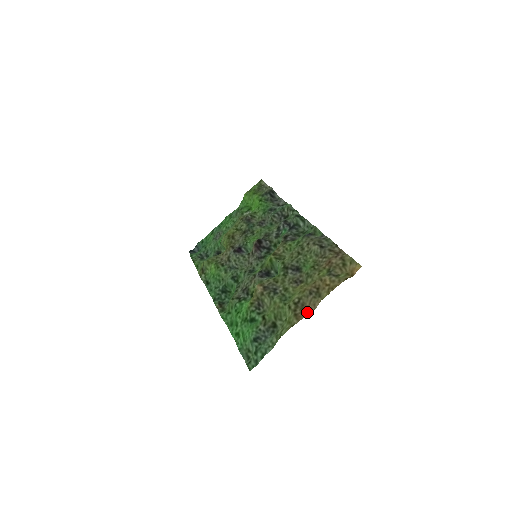
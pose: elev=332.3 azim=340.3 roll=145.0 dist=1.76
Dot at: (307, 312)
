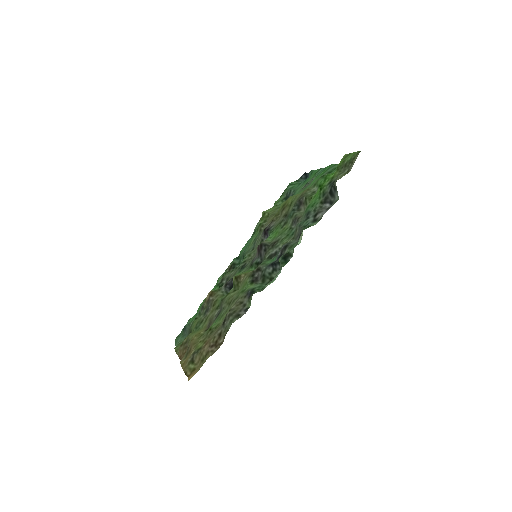
Dot at: (181, 356)
